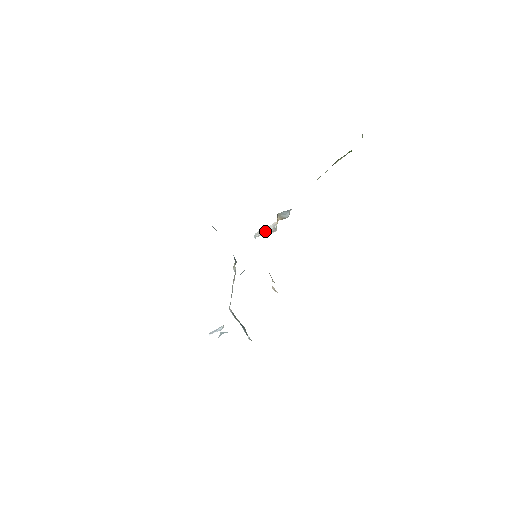
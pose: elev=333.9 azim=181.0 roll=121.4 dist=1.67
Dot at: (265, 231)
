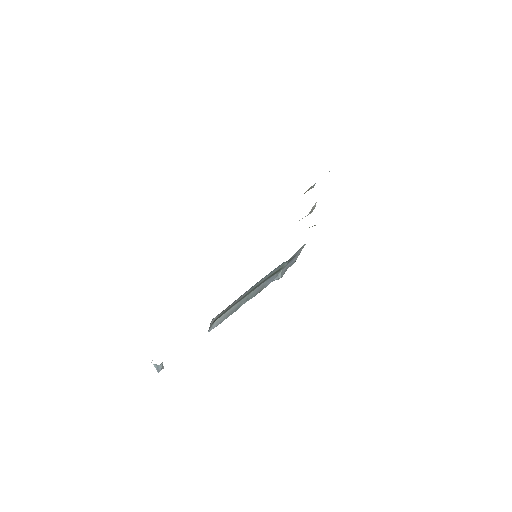
Dot at: (309, 212)
